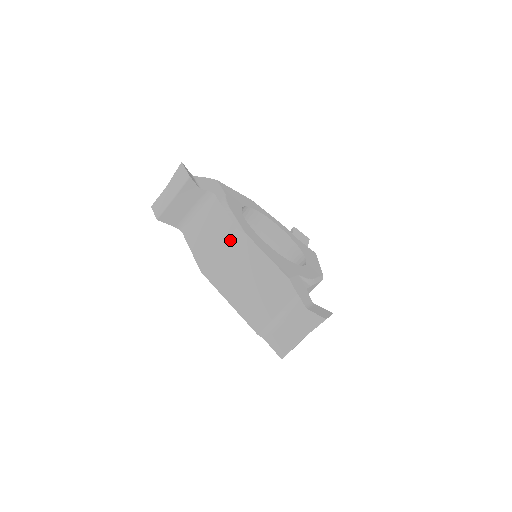
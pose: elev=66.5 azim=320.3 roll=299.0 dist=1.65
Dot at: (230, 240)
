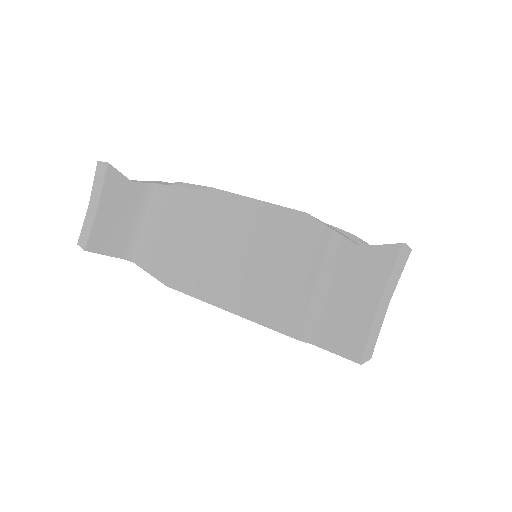
Dot at: (192, 211)
